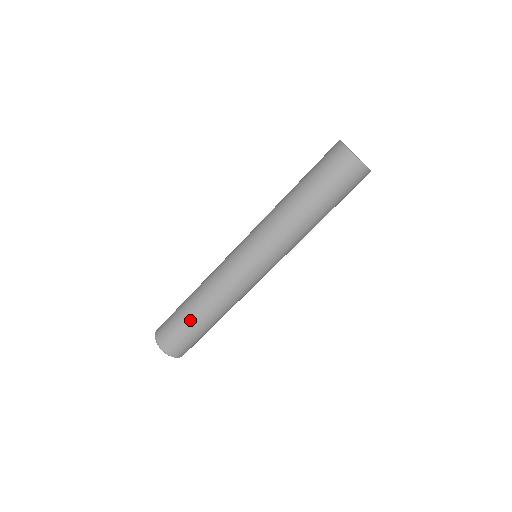
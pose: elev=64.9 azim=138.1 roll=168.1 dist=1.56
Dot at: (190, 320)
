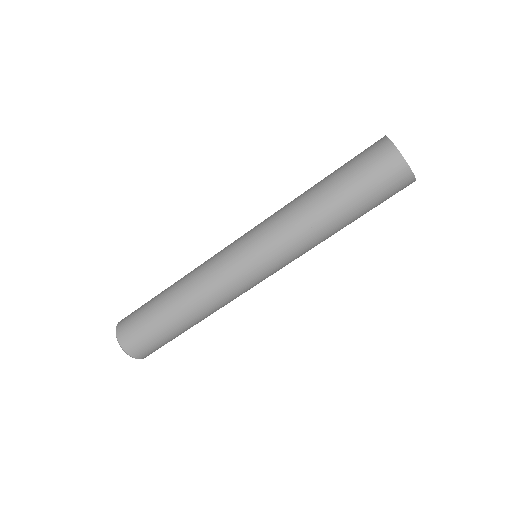
Dot at: (173, 330)
